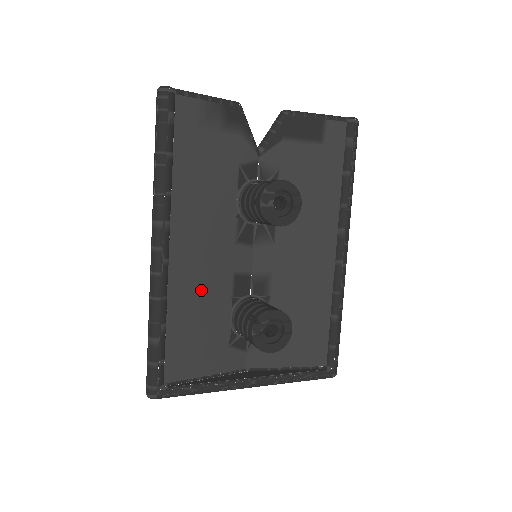
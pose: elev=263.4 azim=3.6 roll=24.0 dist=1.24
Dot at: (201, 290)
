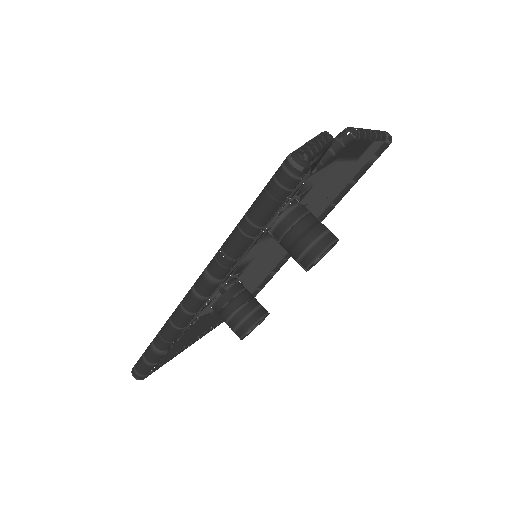
Dot at: occluded
